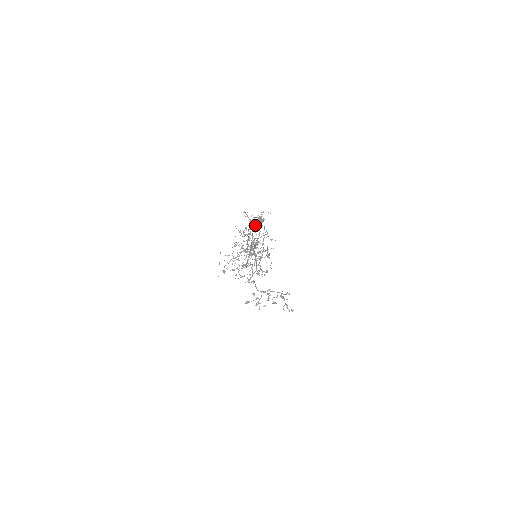
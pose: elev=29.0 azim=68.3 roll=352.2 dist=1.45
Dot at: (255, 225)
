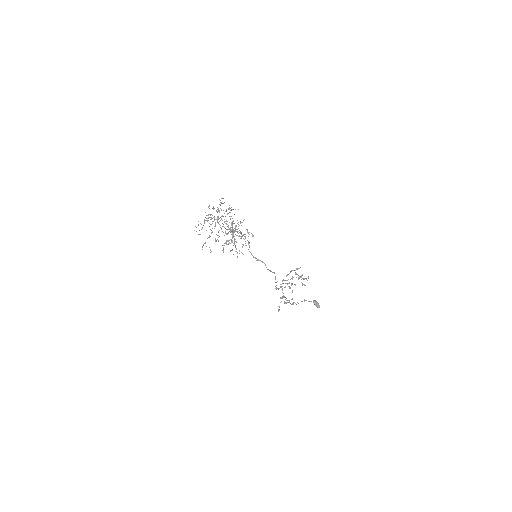
Dot at: (218, 208)
